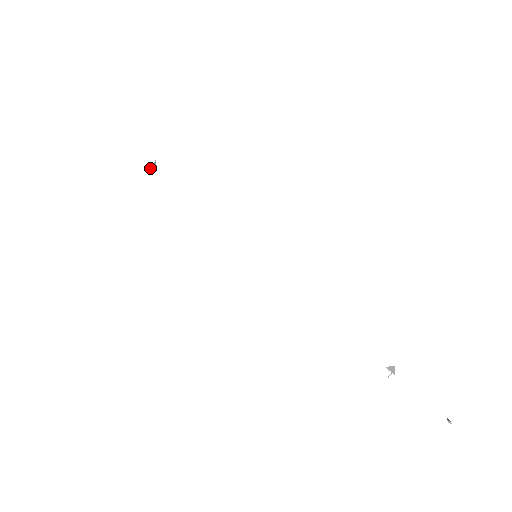
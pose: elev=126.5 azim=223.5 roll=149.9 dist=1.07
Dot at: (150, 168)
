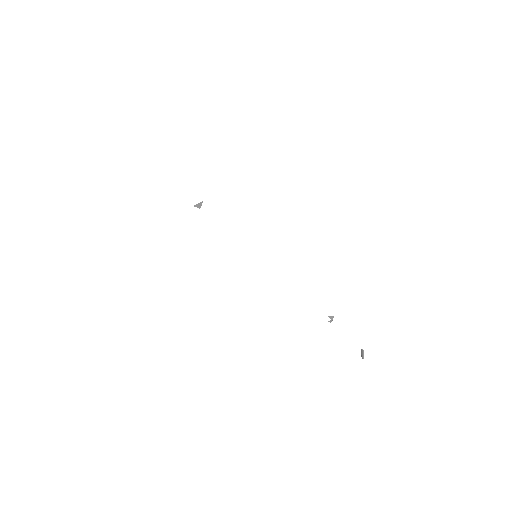
Dot at: (197, 204)
